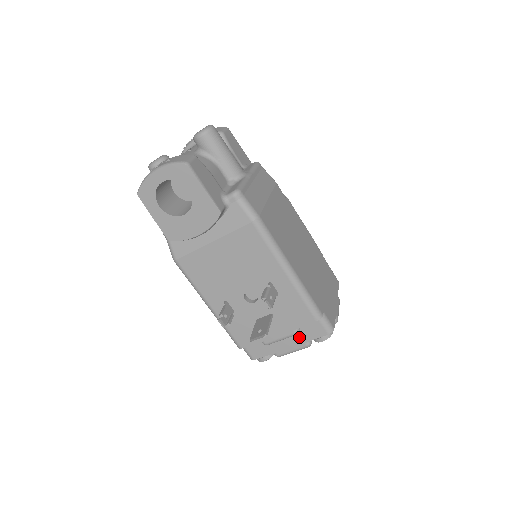
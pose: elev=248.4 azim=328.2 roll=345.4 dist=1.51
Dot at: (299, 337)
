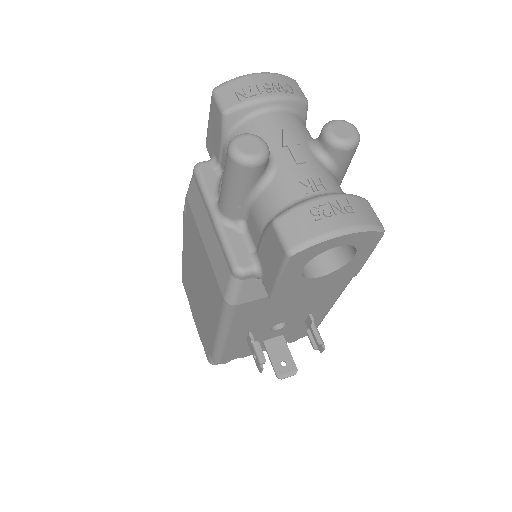
Dot at: occluded
